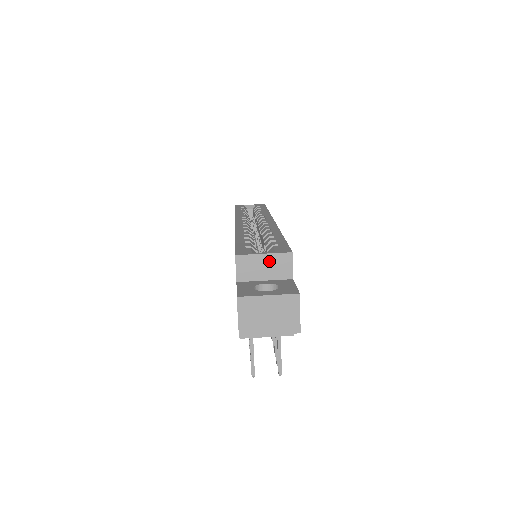
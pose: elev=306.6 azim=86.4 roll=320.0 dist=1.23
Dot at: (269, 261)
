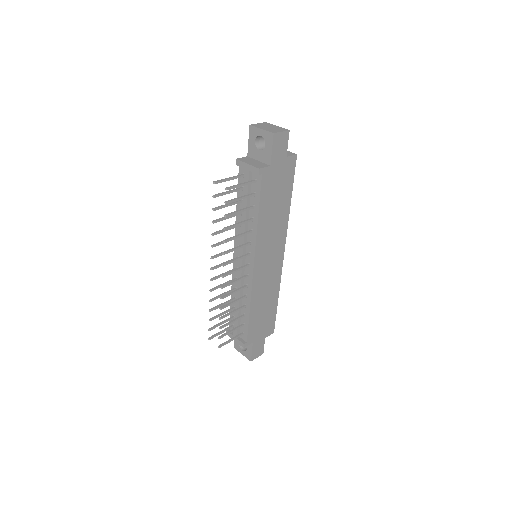
Dot at: occluded
